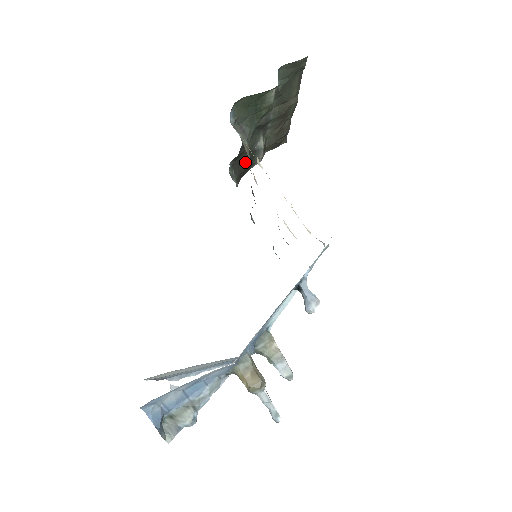
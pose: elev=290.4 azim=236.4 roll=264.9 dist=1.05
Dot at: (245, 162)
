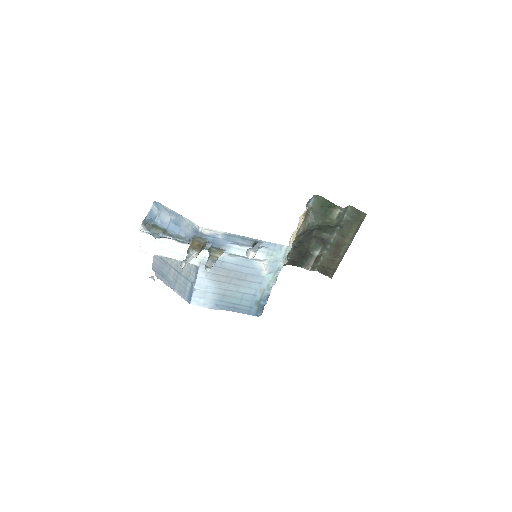
Dot at: (301, 256)
